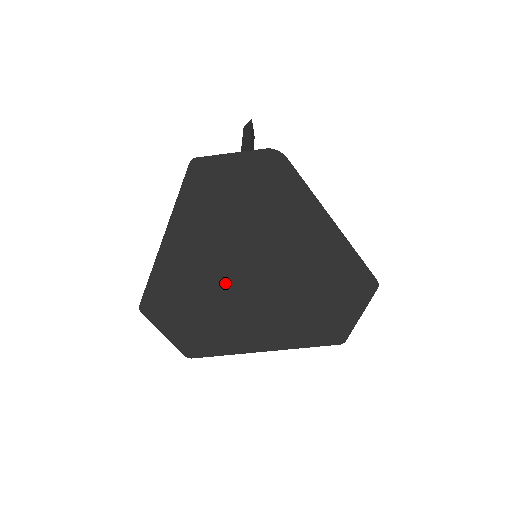
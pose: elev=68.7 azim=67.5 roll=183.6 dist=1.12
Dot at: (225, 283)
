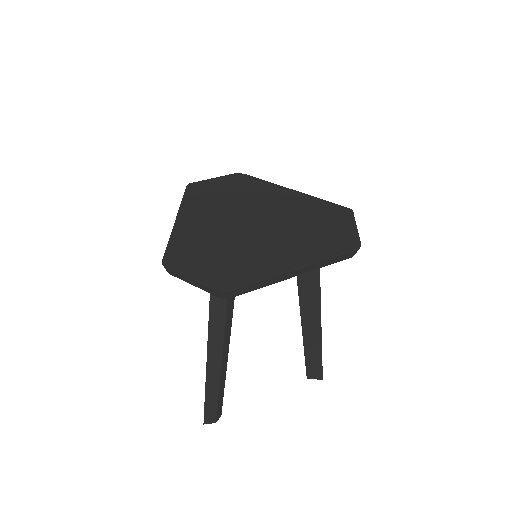
Dot at: (235, 232)
